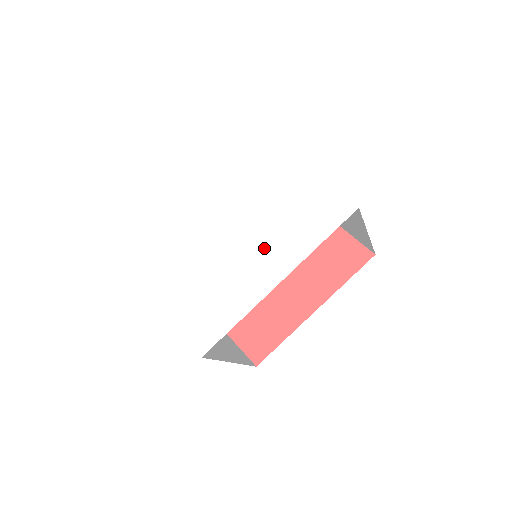
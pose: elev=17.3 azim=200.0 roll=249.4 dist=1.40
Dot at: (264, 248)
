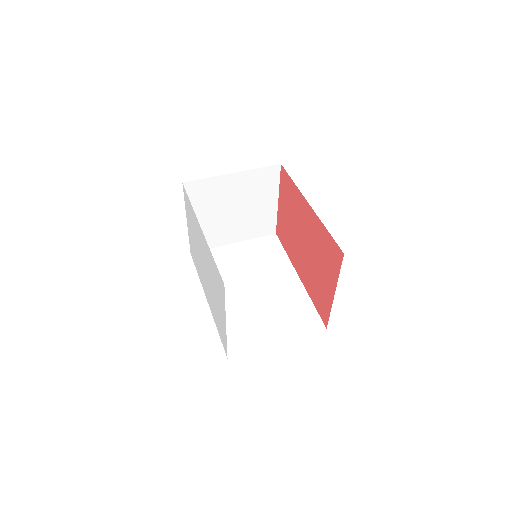
Dot at: (209, 293)
